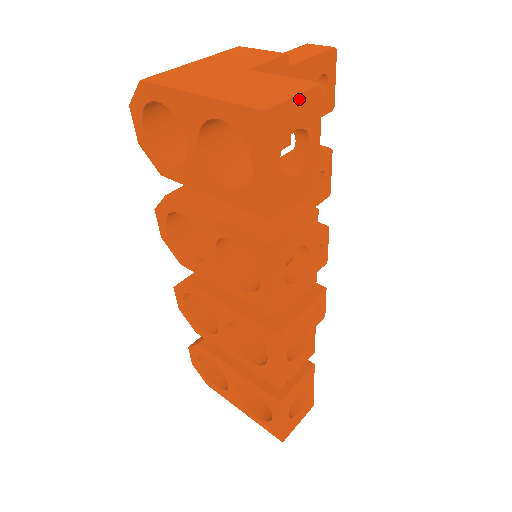
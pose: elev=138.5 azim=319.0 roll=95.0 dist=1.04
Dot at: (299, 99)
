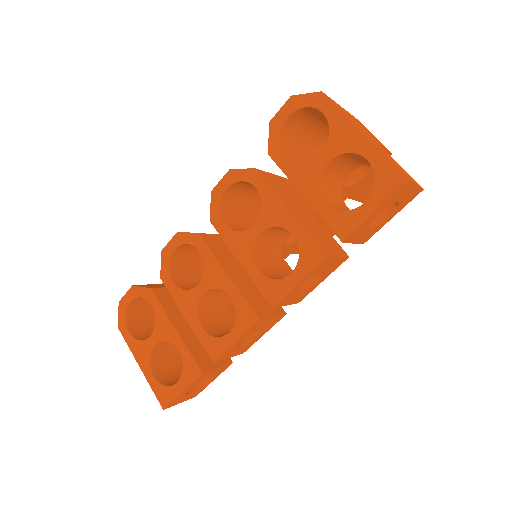
Dot at: (415, 188)
